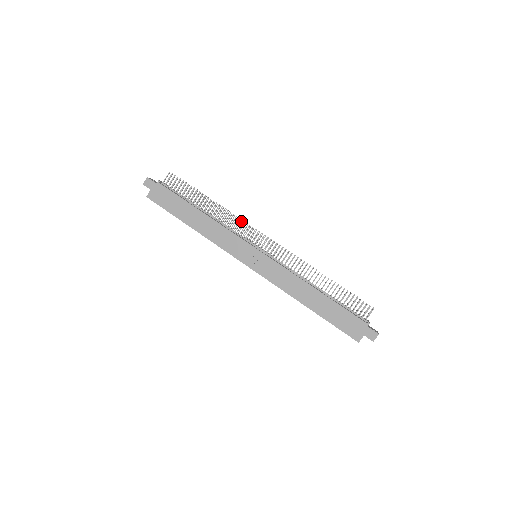
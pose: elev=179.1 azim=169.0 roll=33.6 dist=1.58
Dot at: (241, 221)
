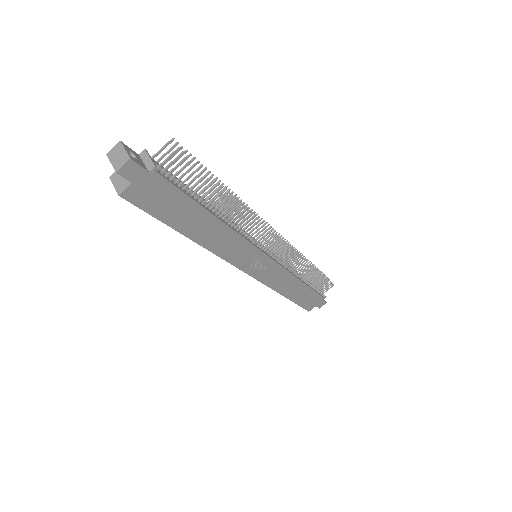
Dot at: (255, 216)
